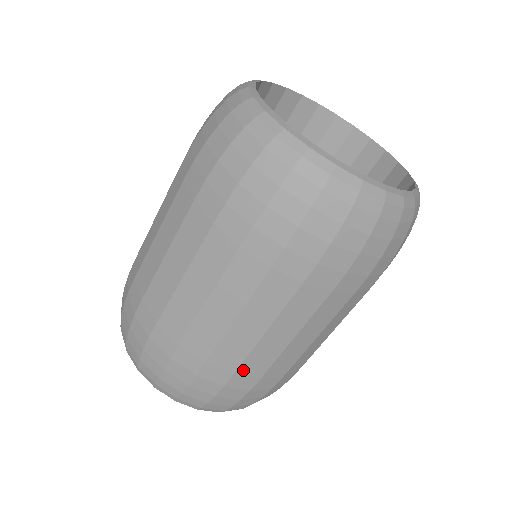
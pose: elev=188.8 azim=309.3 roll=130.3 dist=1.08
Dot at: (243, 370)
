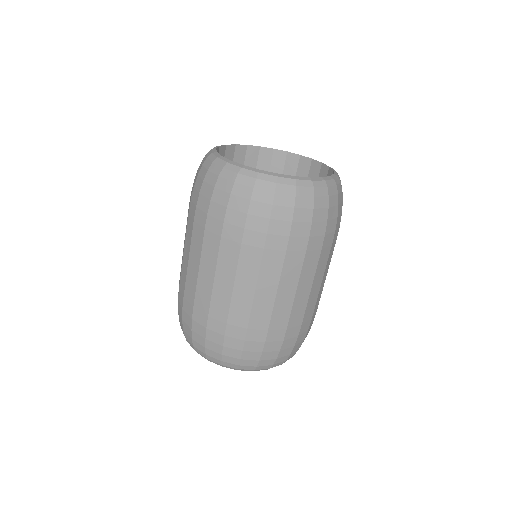
Dot at: (232, 320)
